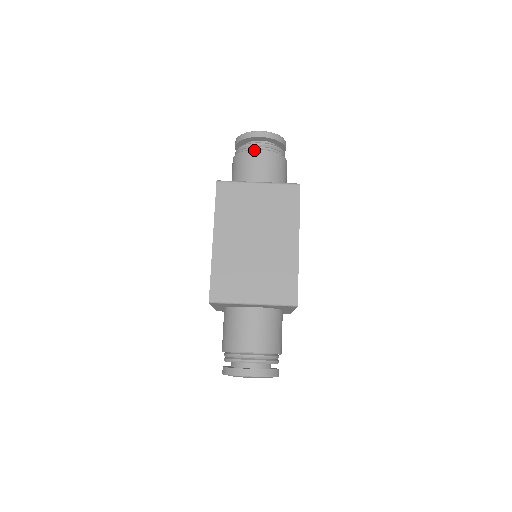
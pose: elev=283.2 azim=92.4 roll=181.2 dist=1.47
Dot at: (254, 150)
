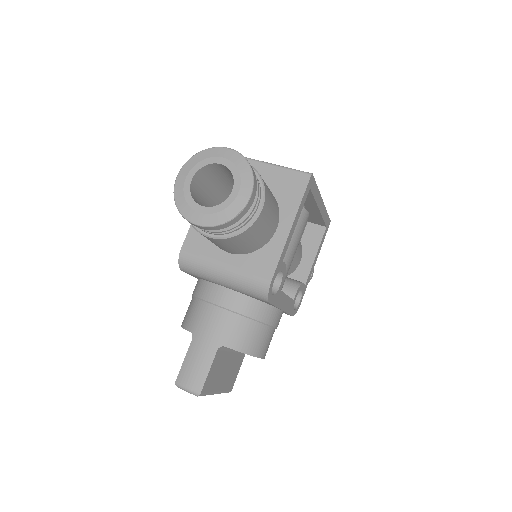
Dot at: occluded
